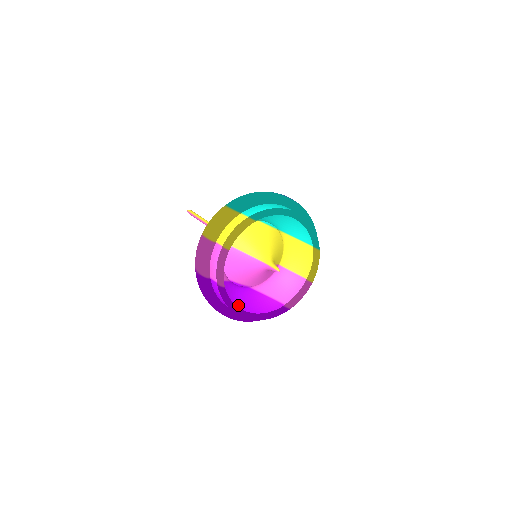
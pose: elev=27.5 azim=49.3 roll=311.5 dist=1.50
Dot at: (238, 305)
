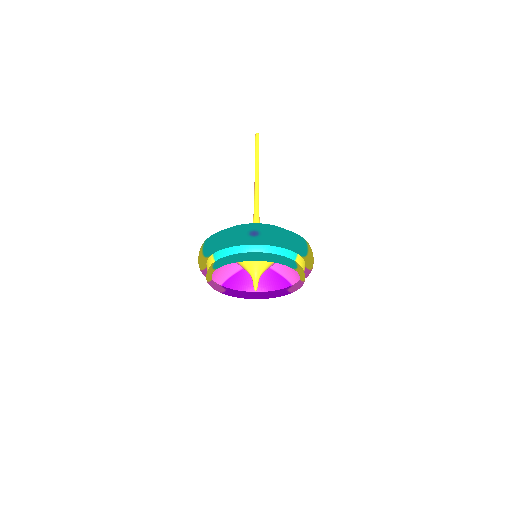
Dot at: occluded
